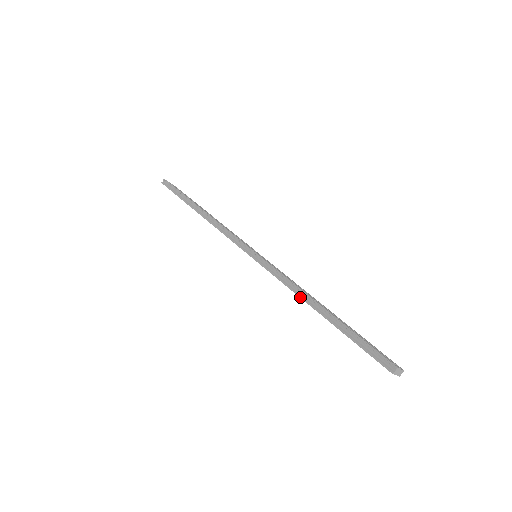
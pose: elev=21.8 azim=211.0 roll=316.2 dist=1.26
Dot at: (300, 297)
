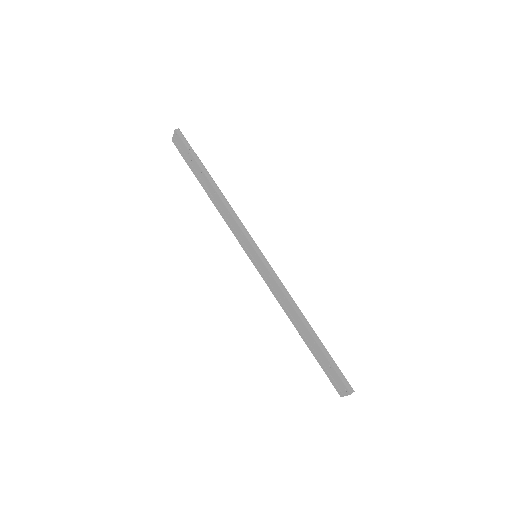
Dot at: (296, 310)
